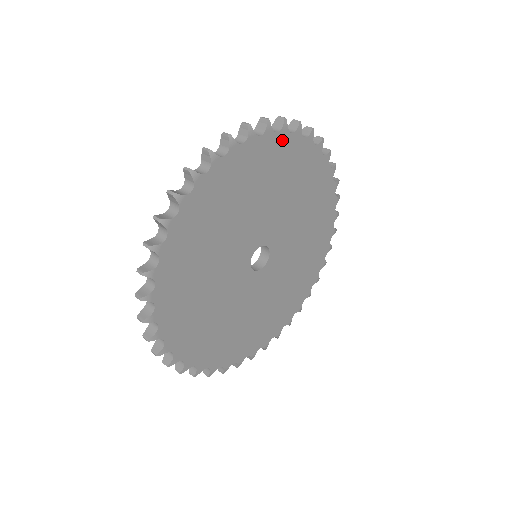
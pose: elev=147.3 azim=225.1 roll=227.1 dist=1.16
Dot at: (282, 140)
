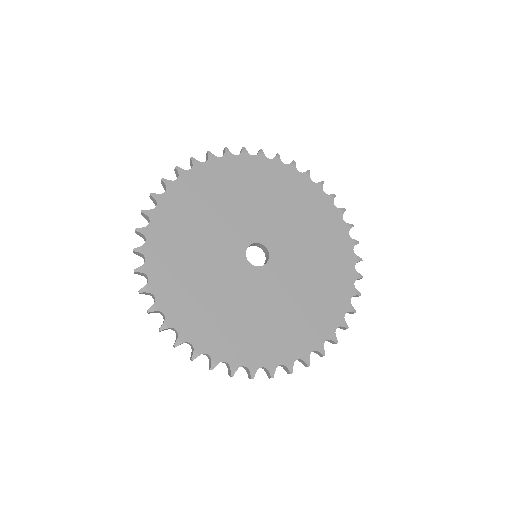
Dot at: (260, 162)
